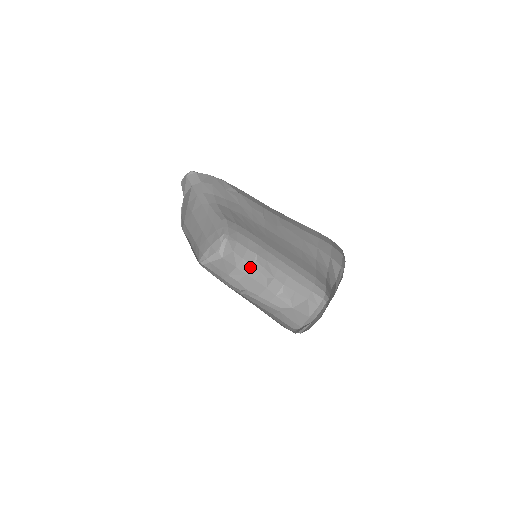
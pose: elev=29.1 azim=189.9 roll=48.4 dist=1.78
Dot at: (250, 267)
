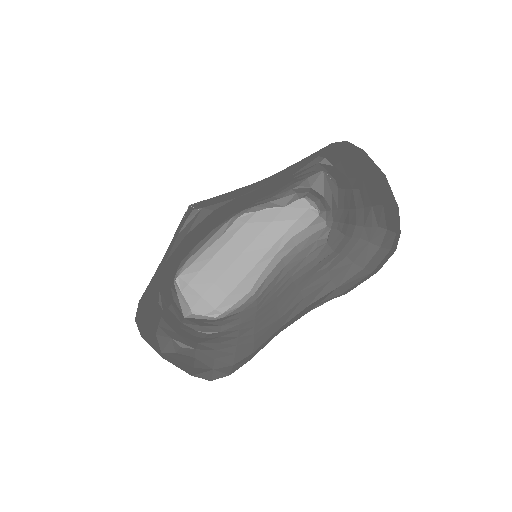
Dot at: (194, 329)
